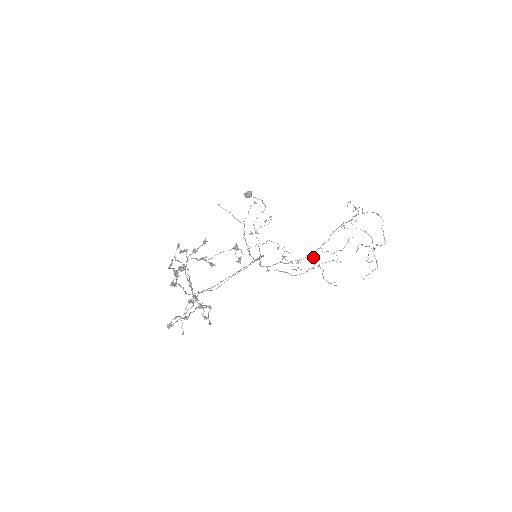
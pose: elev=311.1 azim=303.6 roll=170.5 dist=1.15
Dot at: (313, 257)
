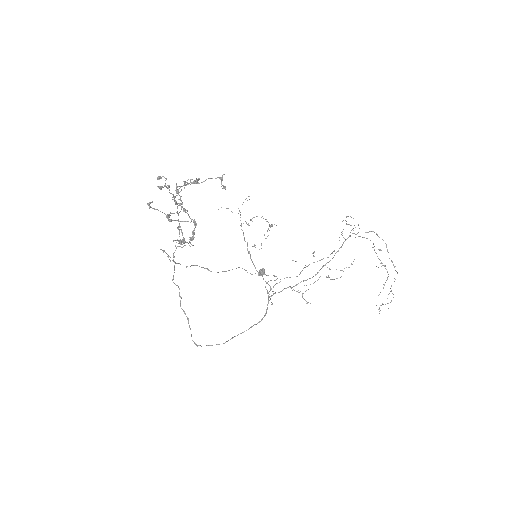
Dot at: (313, 252)
